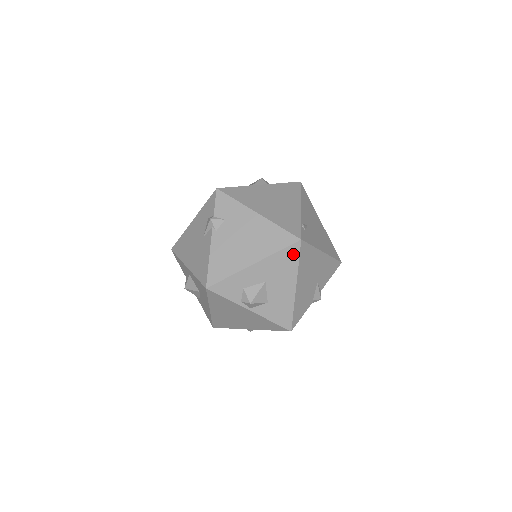
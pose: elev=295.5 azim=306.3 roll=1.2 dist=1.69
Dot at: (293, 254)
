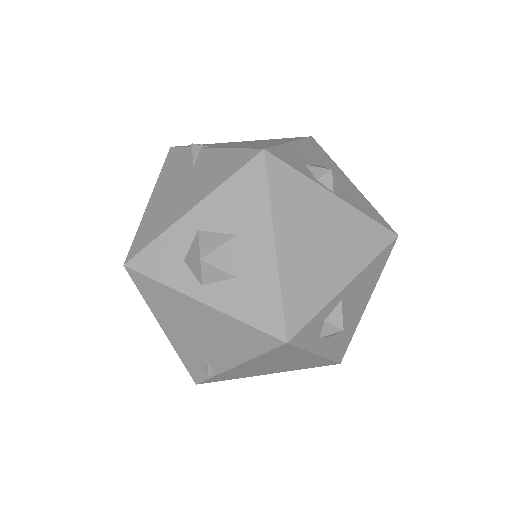
Dot at: (317, 147)
